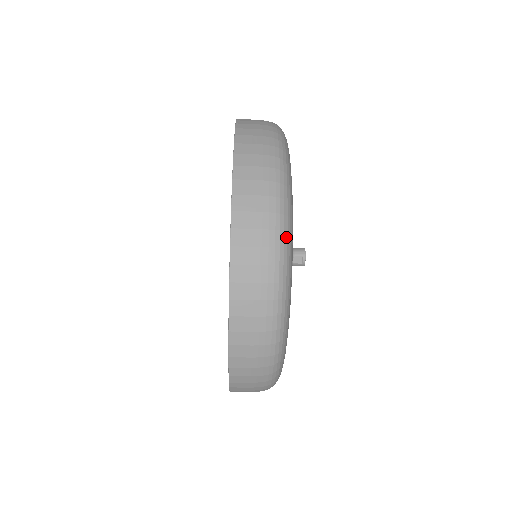
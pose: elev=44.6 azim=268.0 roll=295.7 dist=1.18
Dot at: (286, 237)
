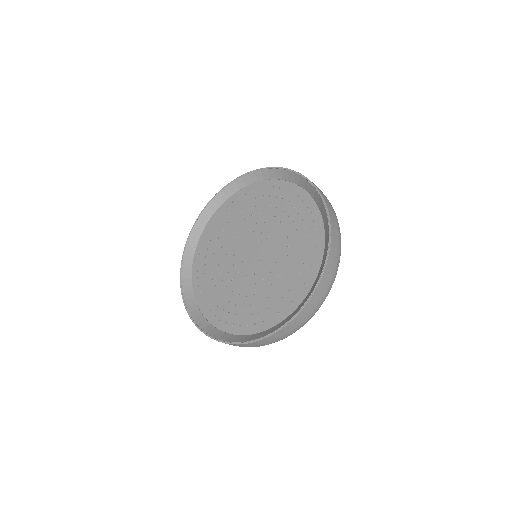
Dot at: occluded
